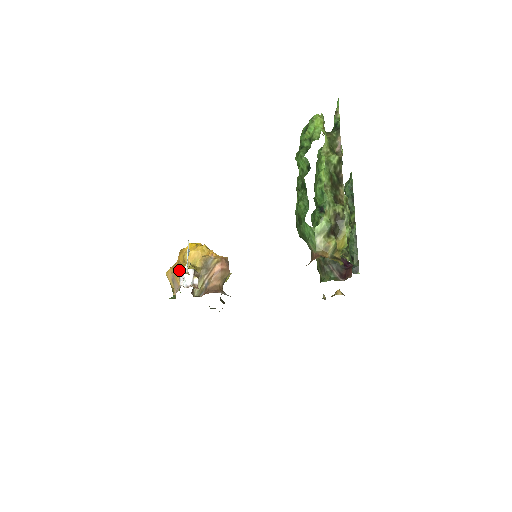
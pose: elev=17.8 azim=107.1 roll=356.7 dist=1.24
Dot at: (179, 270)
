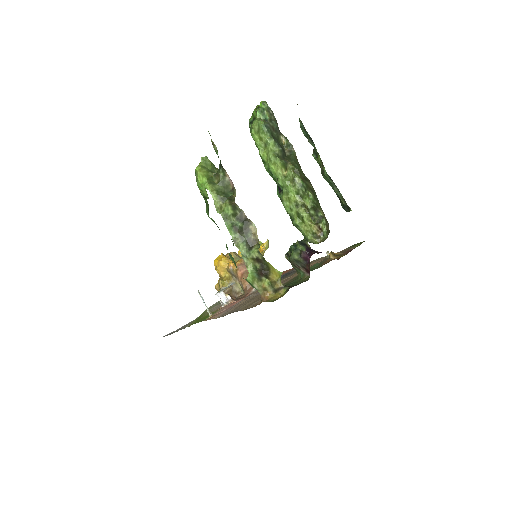
Dot at: (219, 286)
